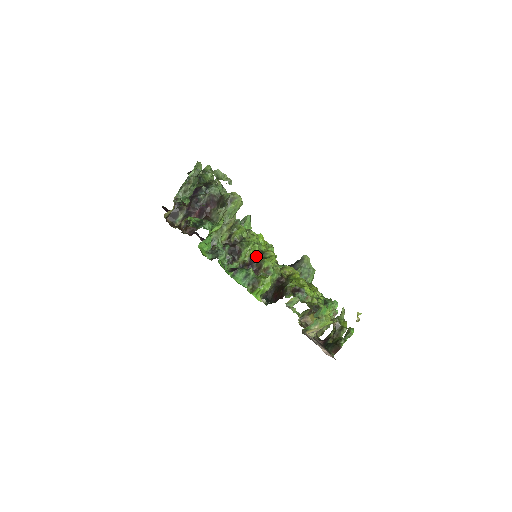
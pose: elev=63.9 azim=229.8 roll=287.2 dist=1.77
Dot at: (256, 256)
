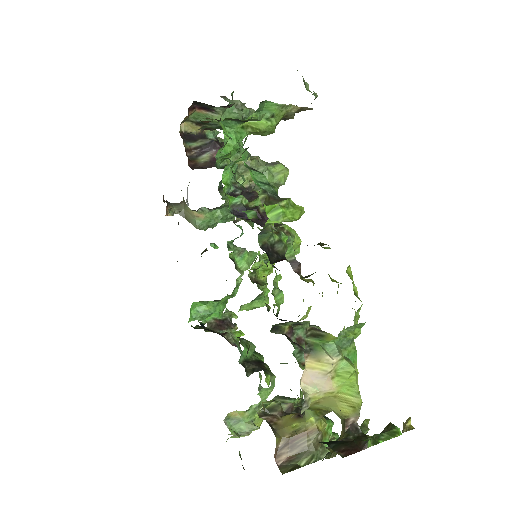
Dot at: occluded
